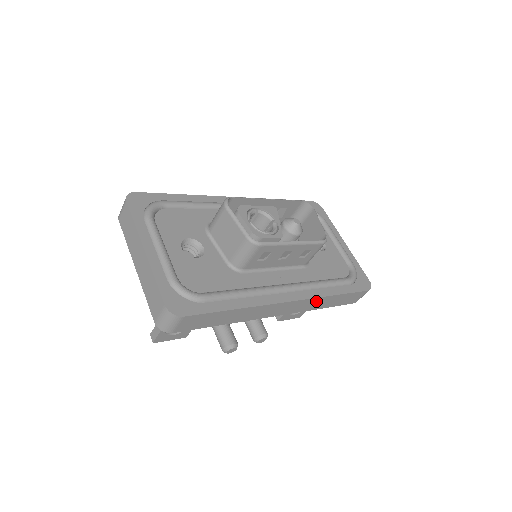
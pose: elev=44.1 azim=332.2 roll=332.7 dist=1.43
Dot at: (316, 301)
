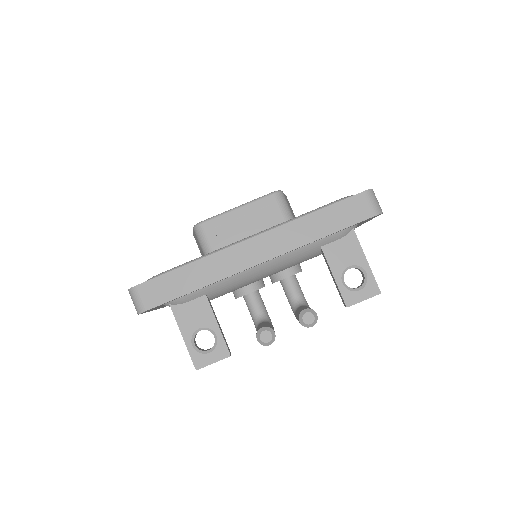
Dot at: (292, 230)
